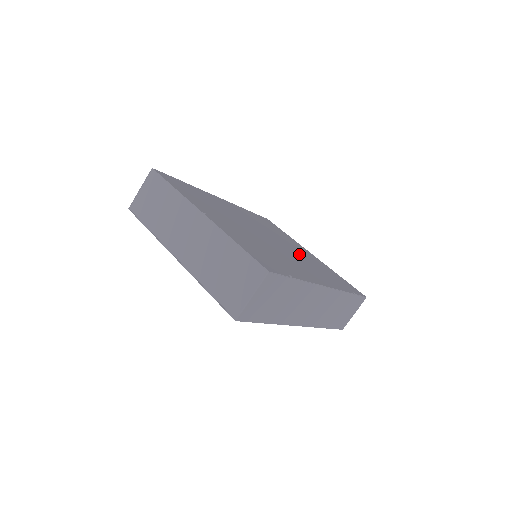
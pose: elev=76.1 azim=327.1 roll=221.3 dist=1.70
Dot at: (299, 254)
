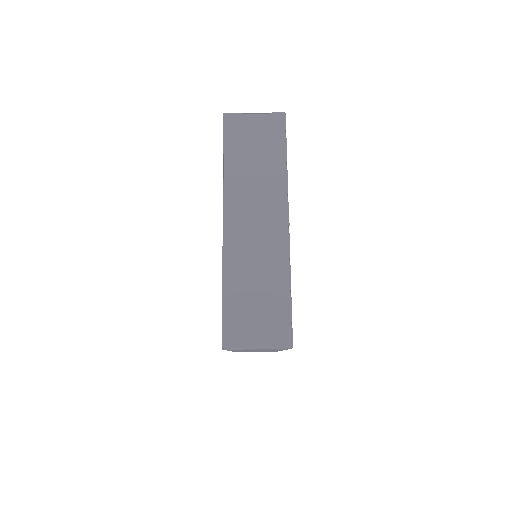
Dot at: occluded
